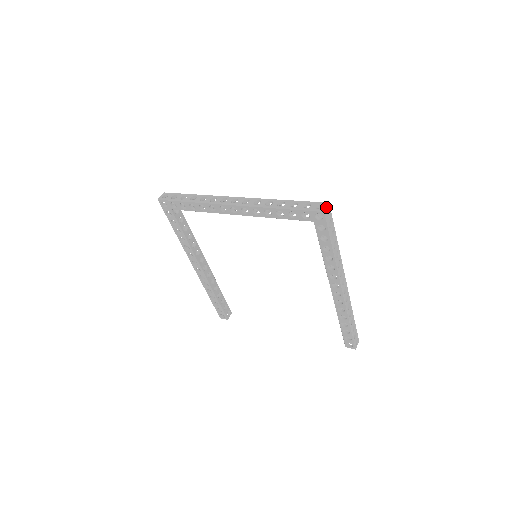
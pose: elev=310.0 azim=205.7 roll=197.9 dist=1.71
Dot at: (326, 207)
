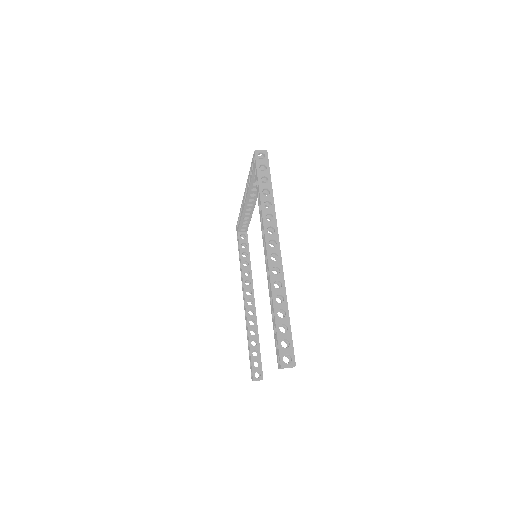
Dot at: (260, 150)
